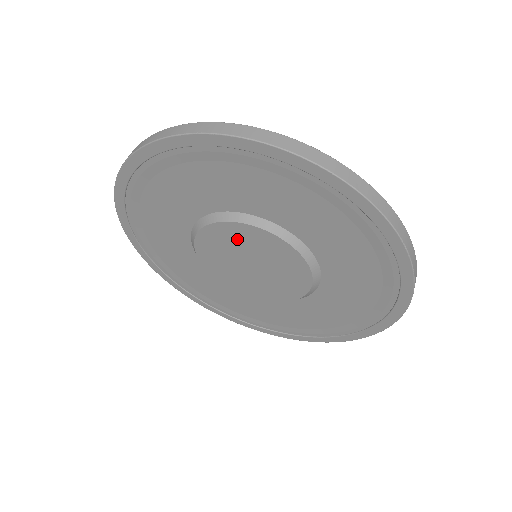
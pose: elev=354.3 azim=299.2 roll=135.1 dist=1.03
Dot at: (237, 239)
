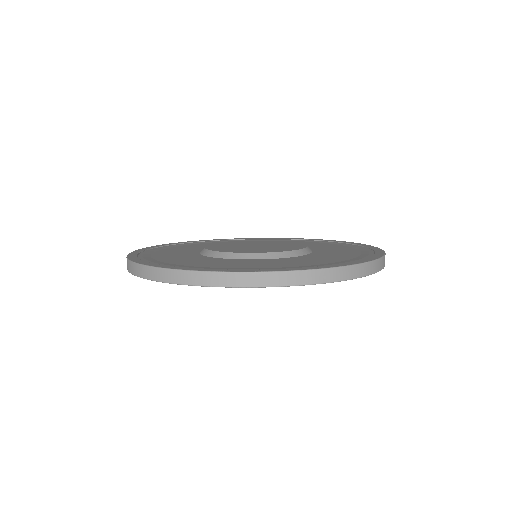
Dot at: occluded
